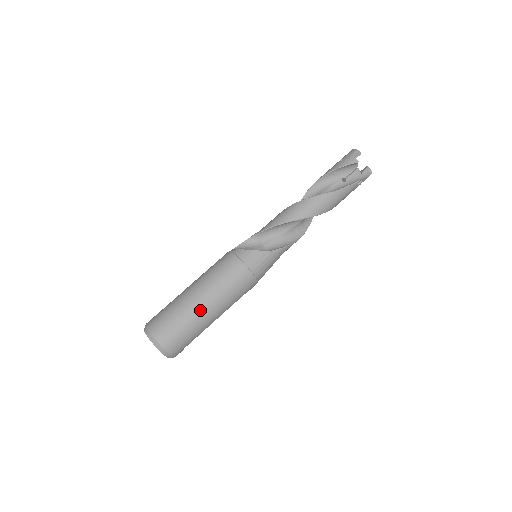
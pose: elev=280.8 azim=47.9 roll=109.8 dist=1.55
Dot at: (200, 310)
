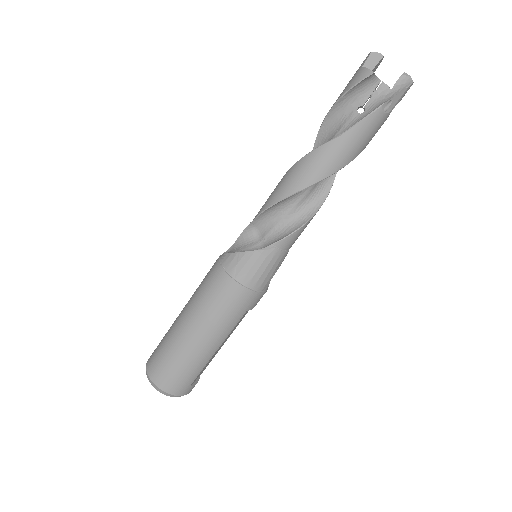
Dot at: (188, 340)
